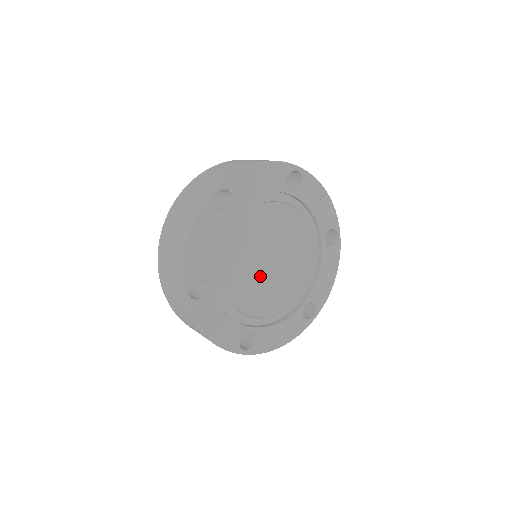
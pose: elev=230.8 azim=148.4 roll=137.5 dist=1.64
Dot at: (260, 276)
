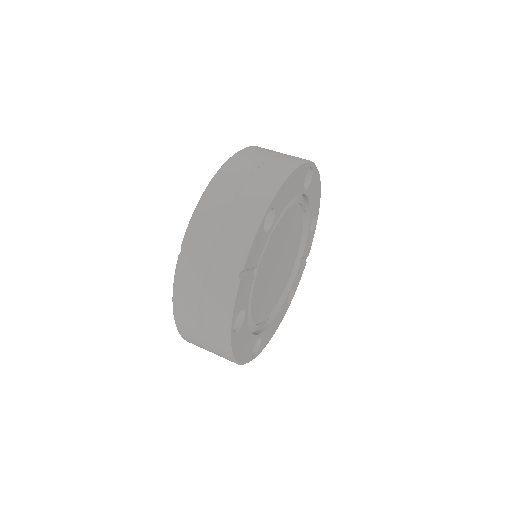
Dot at: (271, 269)
